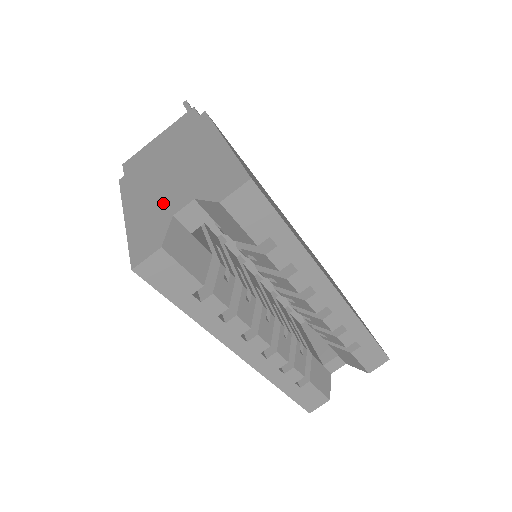
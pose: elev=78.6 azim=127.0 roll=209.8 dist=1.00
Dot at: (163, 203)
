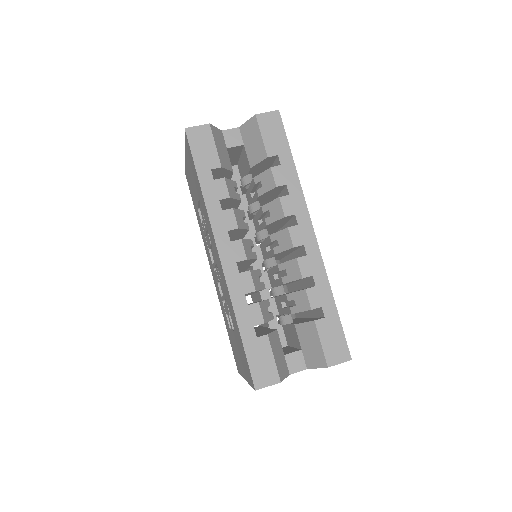
Dot at: occluded
